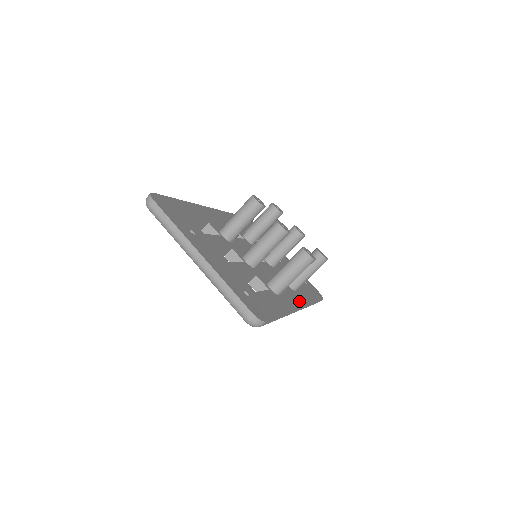
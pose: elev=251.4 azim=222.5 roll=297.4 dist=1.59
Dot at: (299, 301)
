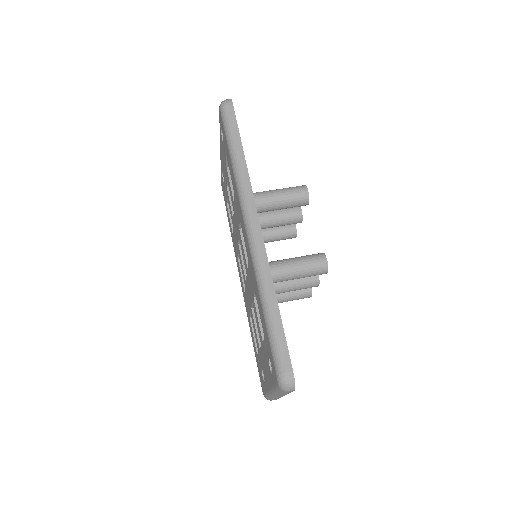
Dot at: occluded
